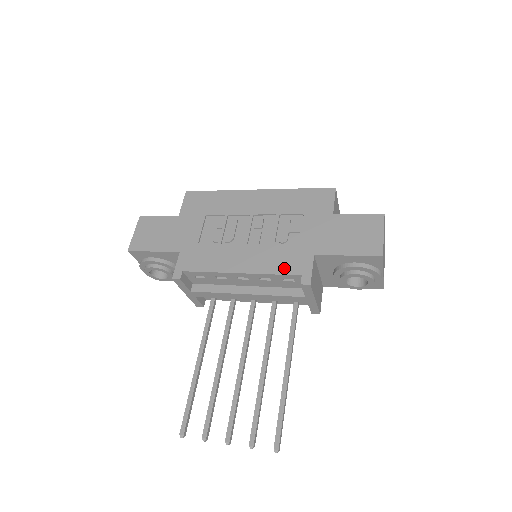
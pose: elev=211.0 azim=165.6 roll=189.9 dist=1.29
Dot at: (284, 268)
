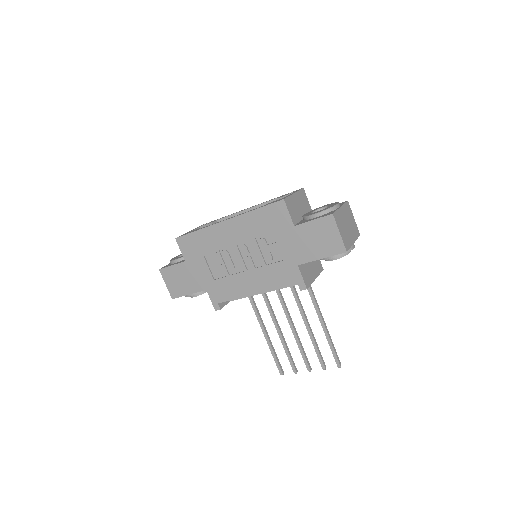
Dot at: (283, 282)
